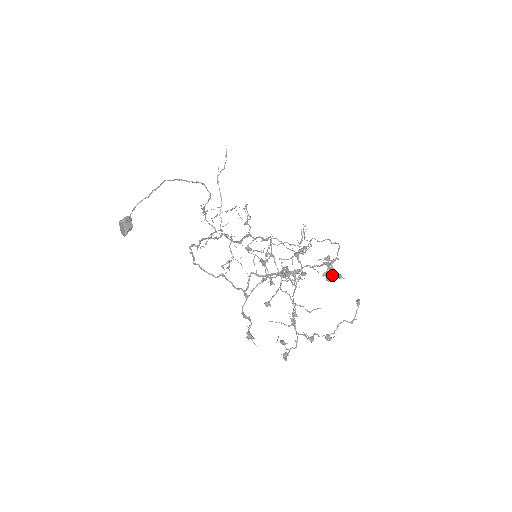
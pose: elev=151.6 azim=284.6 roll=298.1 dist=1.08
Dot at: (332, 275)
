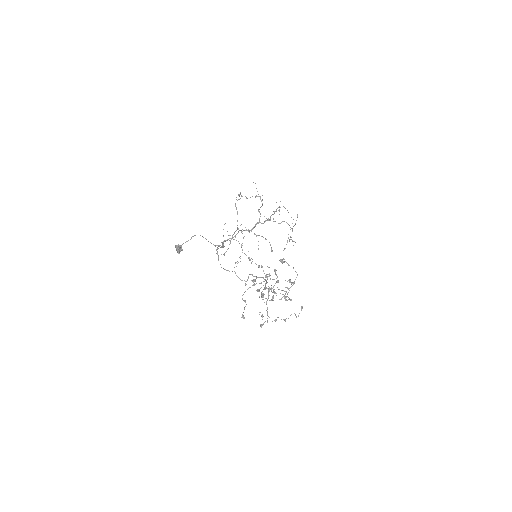
Dot at: (286, 300)
